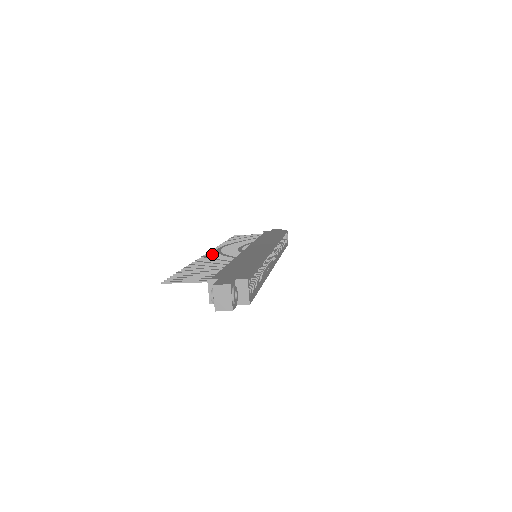
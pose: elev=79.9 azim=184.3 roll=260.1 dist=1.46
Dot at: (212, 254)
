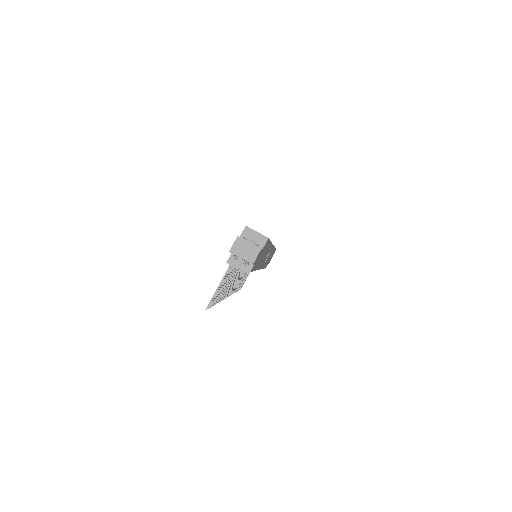
Dot at: occluded
